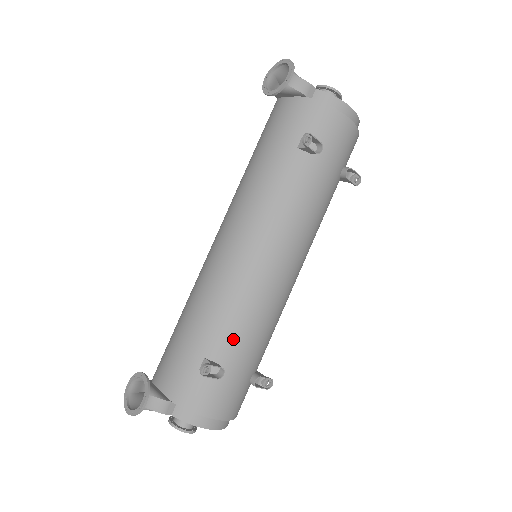
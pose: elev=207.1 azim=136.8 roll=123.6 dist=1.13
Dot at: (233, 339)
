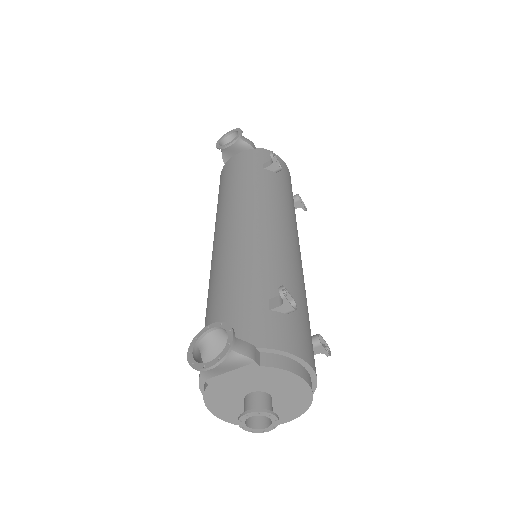
Dot at: (286, 283)
